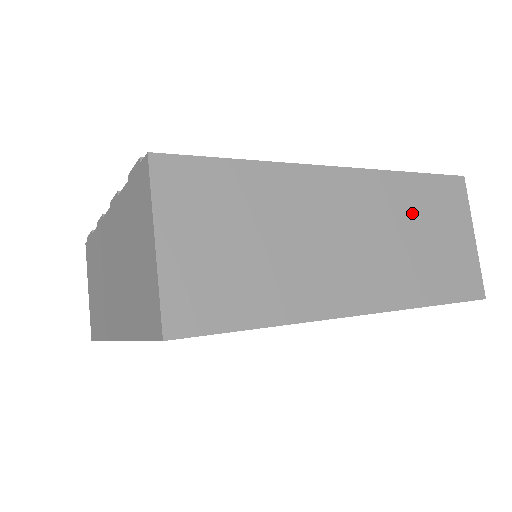
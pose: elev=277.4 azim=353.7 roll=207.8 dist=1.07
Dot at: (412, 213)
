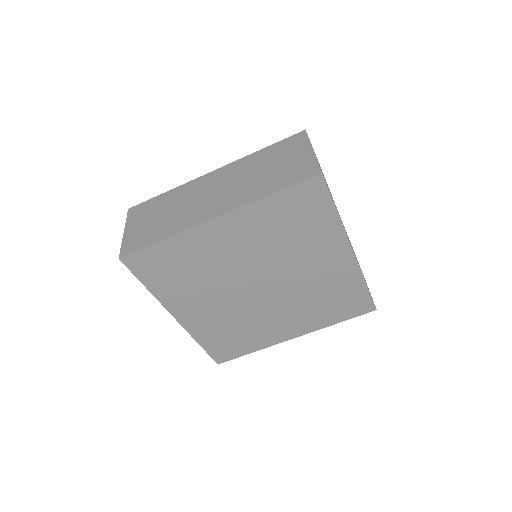
Dot at: (259, 164)
